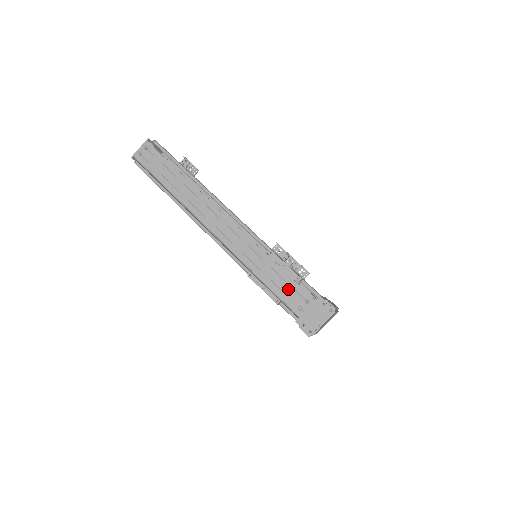
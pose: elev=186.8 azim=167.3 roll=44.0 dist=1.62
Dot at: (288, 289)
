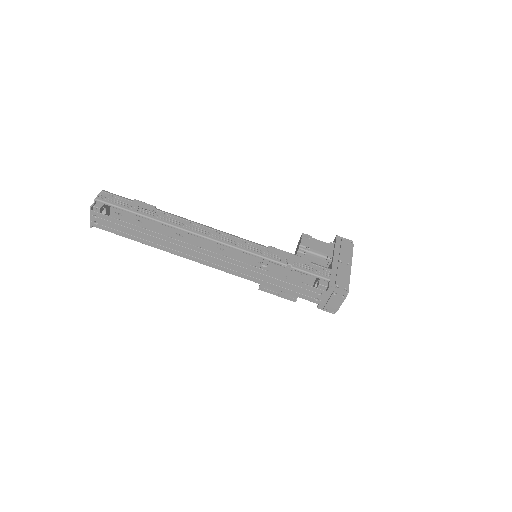
Dot at: (299, 289)
